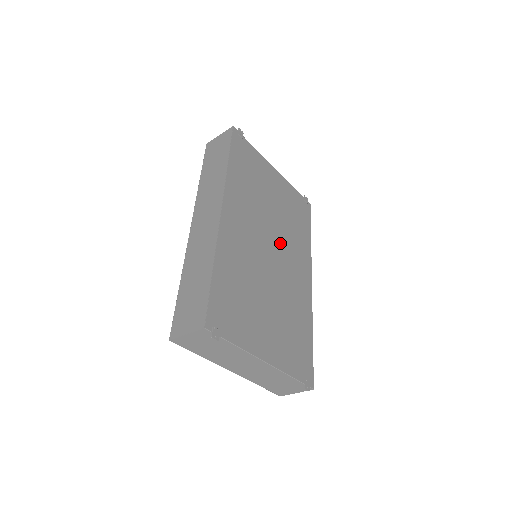
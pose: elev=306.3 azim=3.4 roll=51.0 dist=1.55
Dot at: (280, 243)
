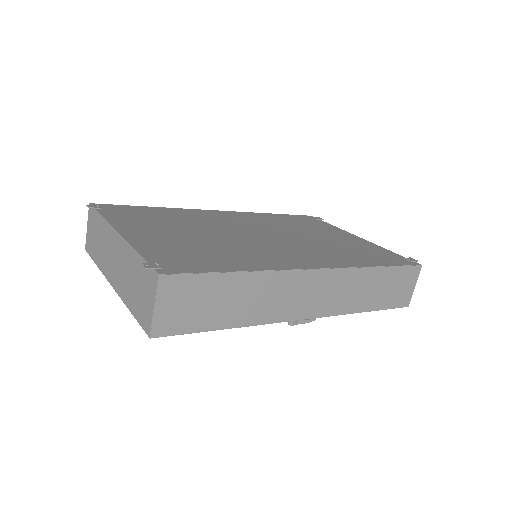
Dot at: (289, 241)
